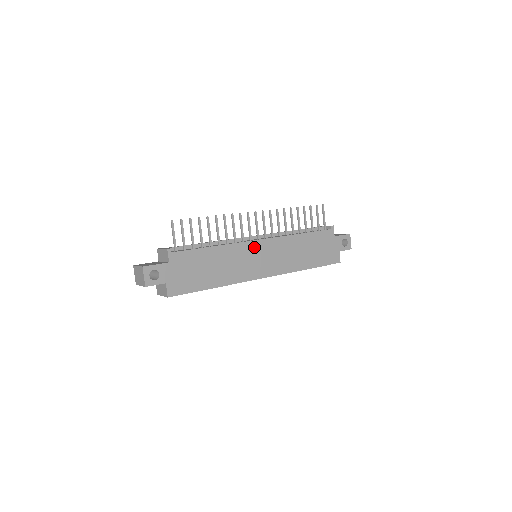
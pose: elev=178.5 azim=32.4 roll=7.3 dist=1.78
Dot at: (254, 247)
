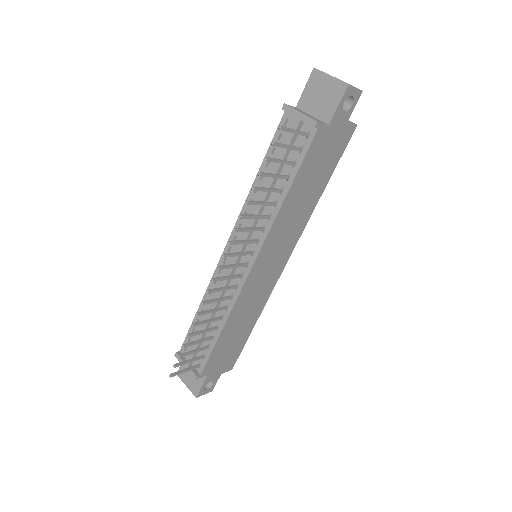
Dot at: (253, 277)
